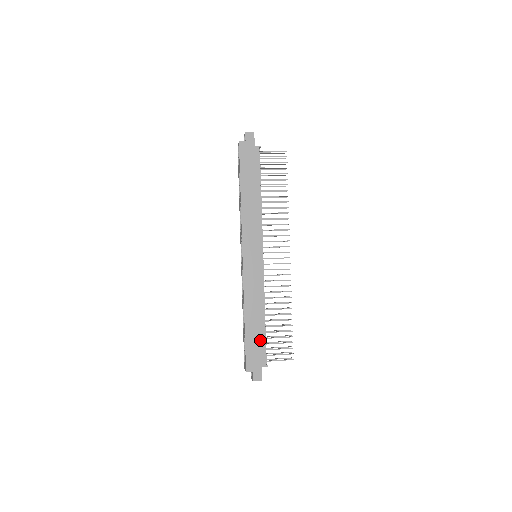
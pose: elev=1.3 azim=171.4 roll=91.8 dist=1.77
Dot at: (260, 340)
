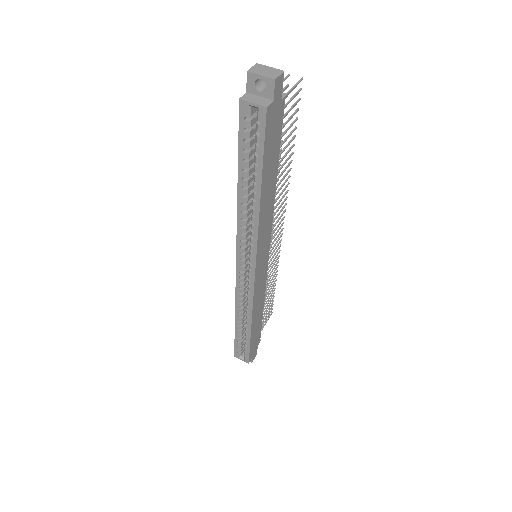
Dot at: (259, 329)
